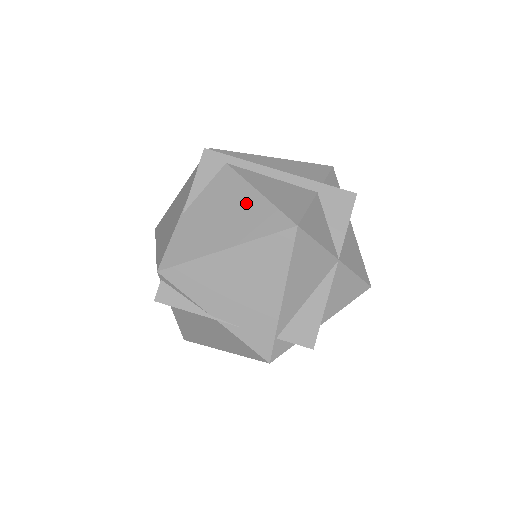
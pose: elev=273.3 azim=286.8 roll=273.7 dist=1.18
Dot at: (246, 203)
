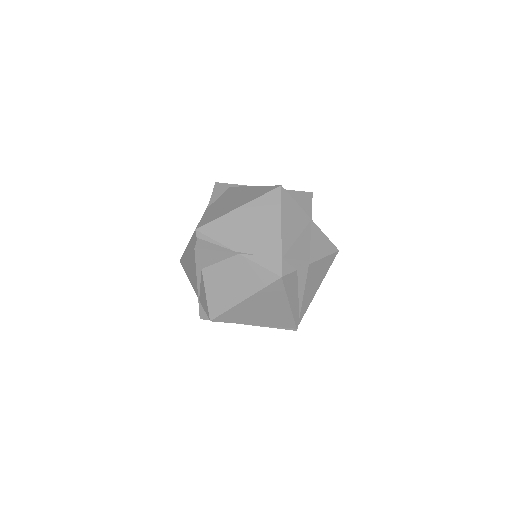
Dot at: (247, 191)
